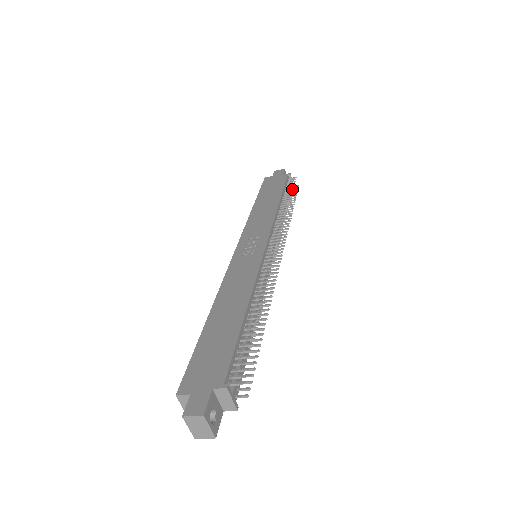
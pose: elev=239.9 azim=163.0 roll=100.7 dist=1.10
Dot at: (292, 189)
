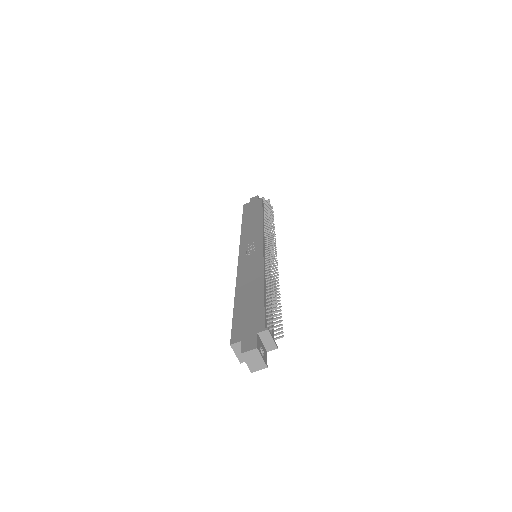
Dot at: (269, 207)
